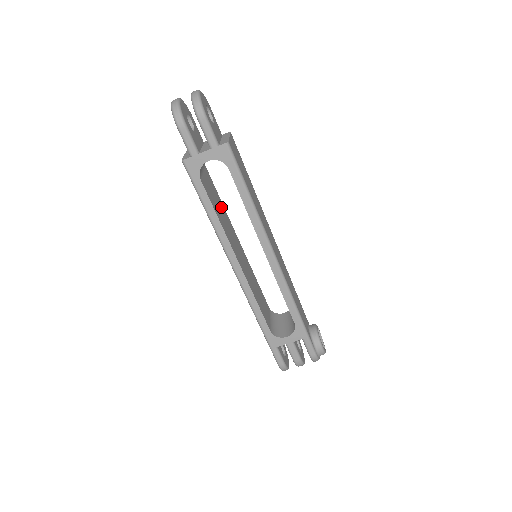
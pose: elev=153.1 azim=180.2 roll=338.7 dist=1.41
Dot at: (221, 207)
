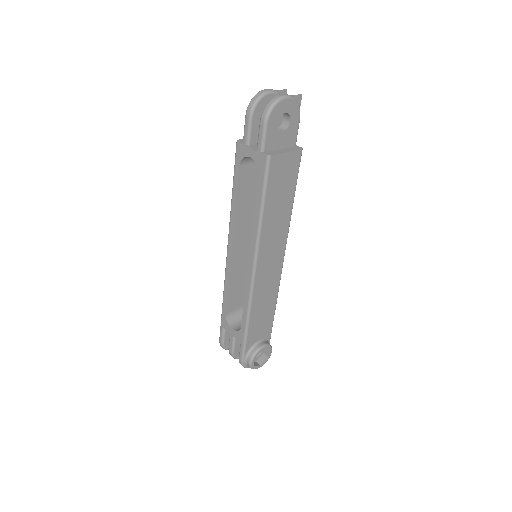
Dot at: occluded
